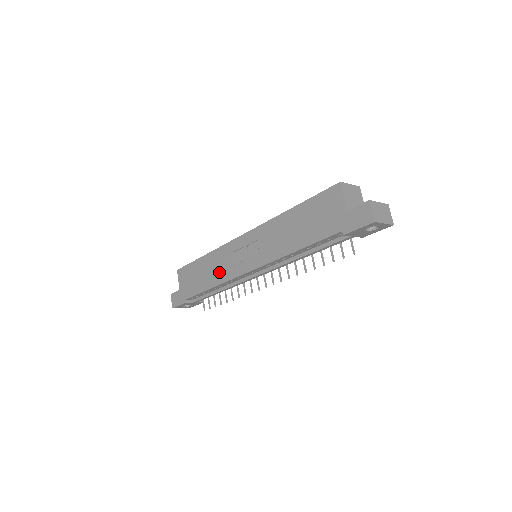
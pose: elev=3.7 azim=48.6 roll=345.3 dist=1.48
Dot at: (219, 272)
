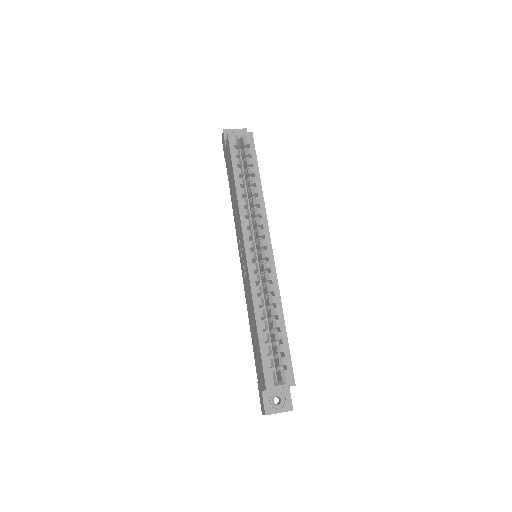
Dot at: (235, 216)
